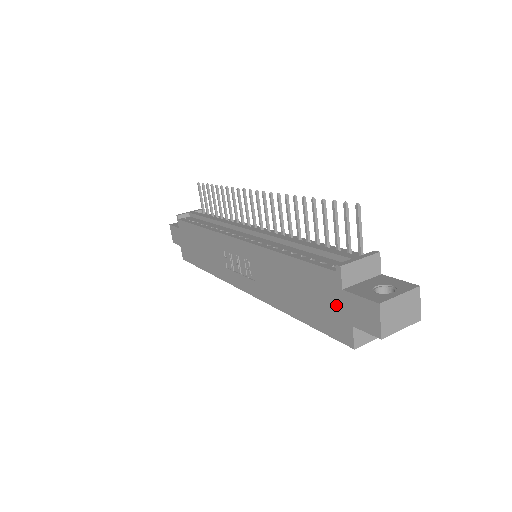
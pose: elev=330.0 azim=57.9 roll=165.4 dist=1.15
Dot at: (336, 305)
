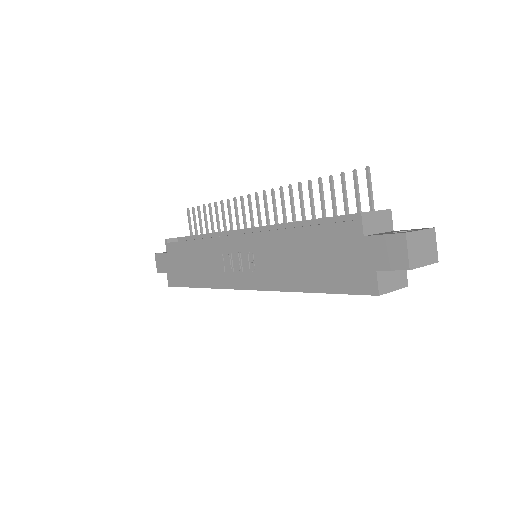
Dot at: (357, 256)
